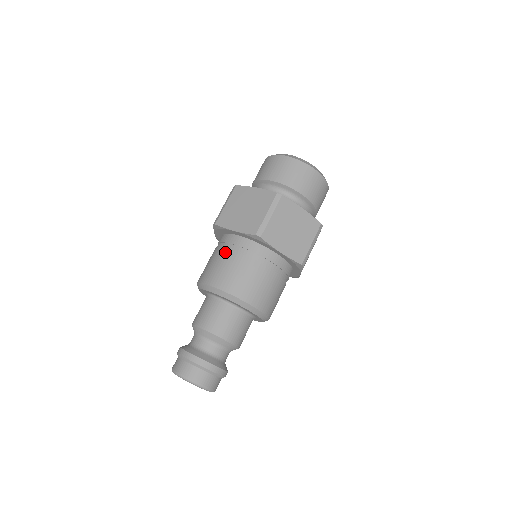
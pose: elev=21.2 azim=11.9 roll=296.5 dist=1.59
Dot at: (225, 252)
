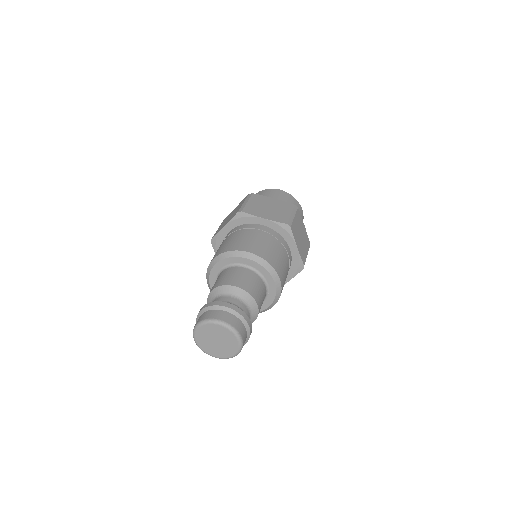
Dot at: (254, 233)
